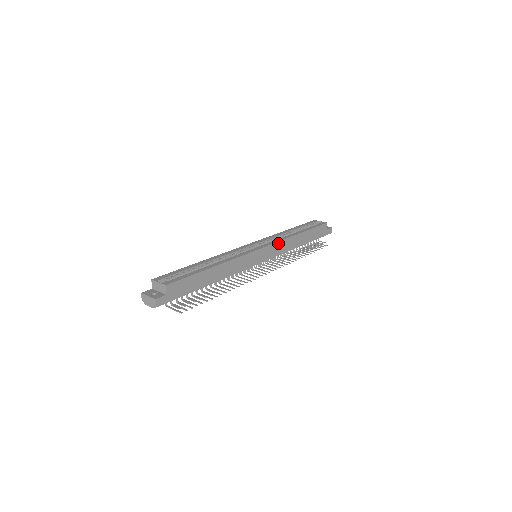
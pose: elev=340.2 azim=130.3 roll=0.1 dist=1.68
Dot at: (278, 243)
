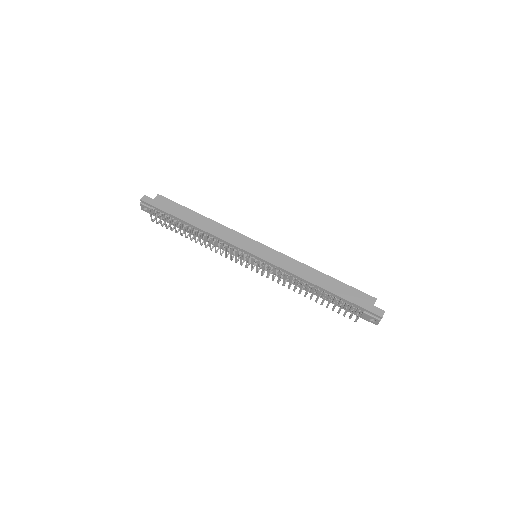
Dot at: (284, 256)
